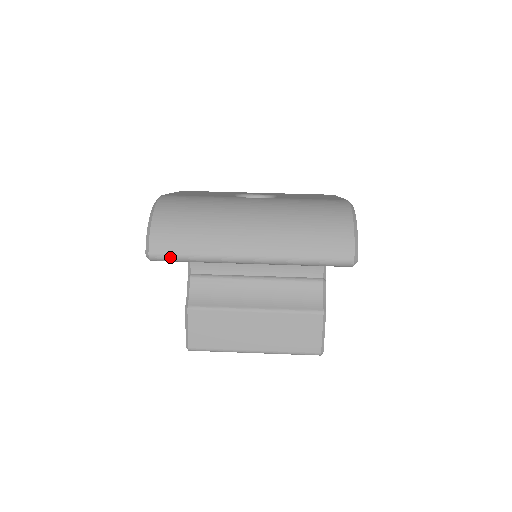
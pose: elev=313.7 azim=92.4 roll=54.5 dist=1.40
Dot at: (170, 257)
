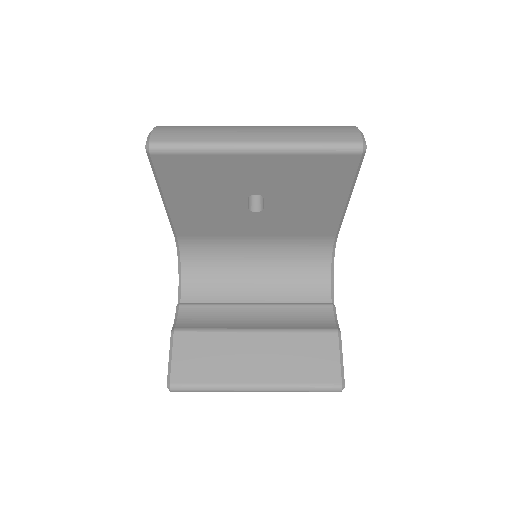
Dot at: (171, 144)
